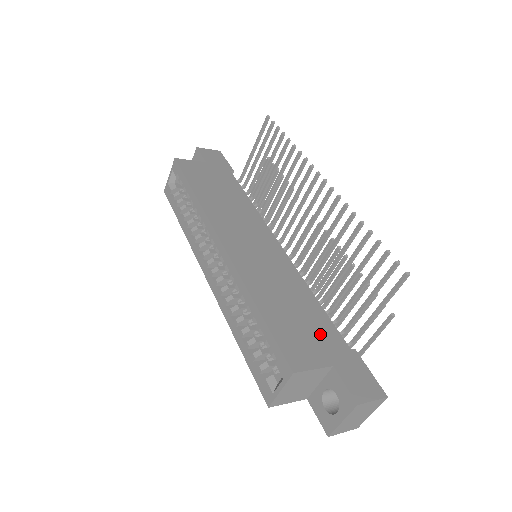
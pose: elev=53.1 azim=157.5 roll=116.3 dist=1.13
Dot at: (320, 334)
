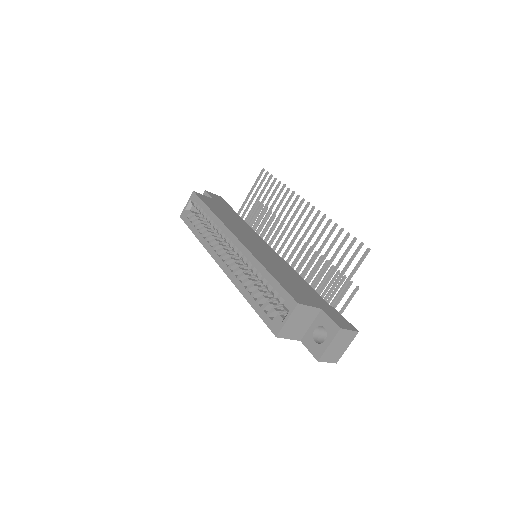
Dot at: (310, 294)
